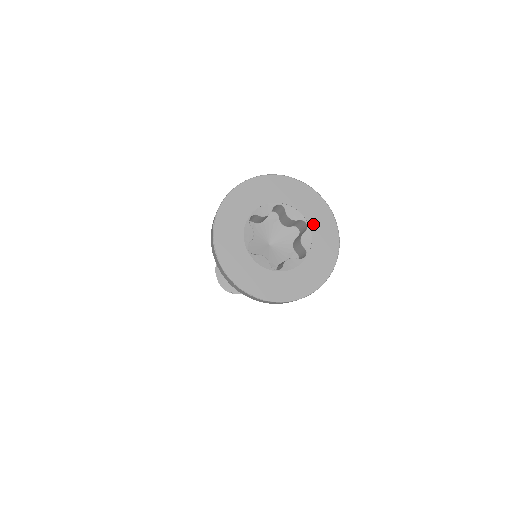
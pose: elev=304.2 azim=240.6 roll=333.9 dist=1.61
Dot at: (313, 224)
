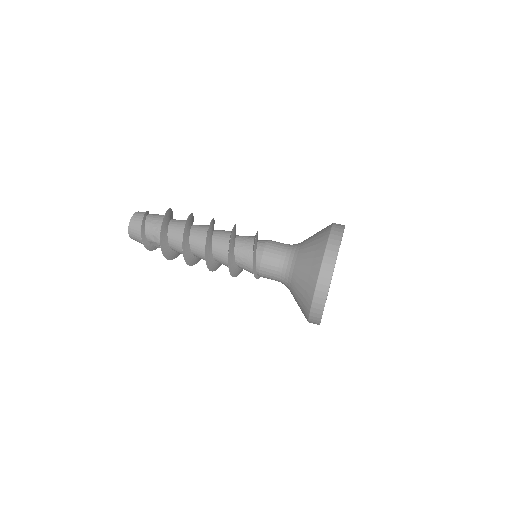
Dot at: occluded
